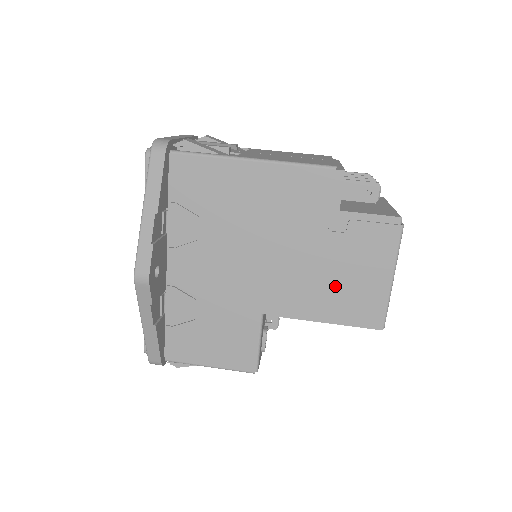
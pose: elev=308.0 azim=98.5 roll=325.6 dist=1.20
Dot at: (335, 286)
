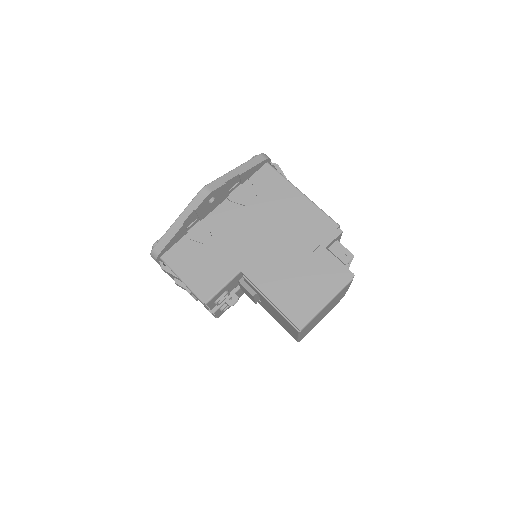
Dot at: (293, 285)
